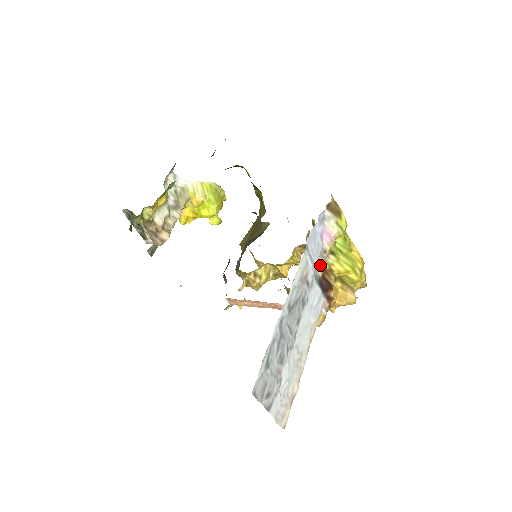
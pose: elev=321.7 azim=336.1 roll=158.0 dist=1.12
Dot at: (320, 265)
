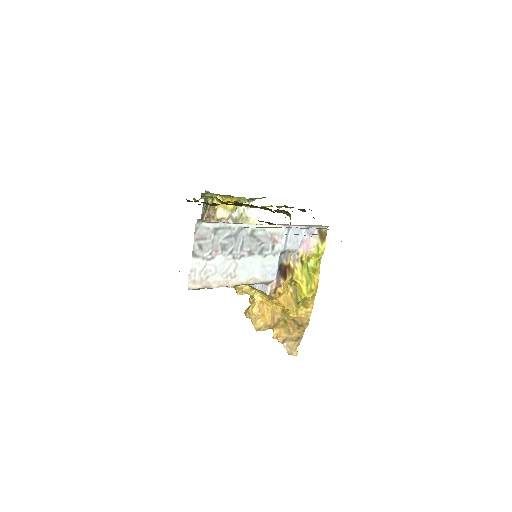
Dot at: (289, 260)
